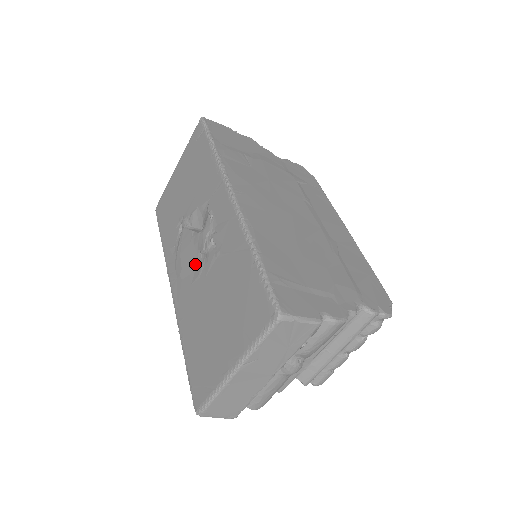
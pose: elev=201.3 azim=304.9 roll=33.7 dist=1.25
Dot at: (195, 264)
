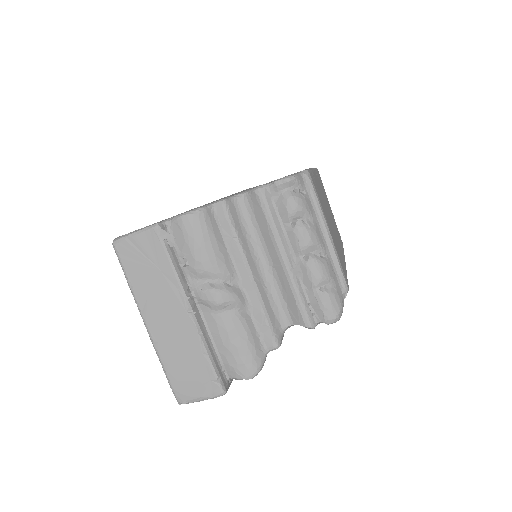
Dot at: occluded
